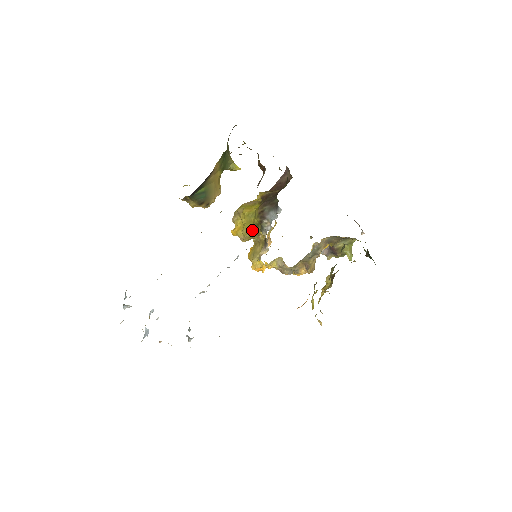
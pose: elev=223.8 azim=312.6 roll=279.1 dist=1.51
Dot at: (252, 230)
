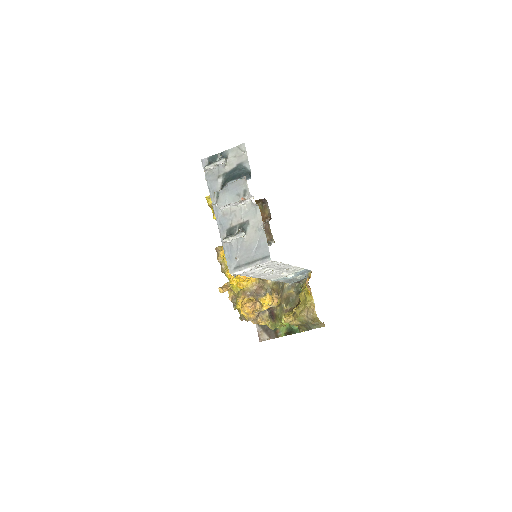
Dot at: occluded
